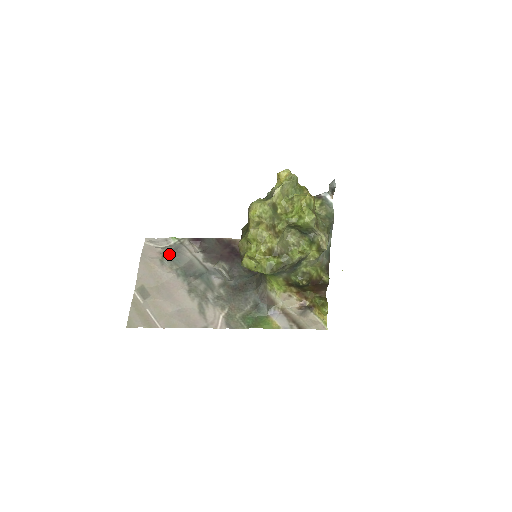
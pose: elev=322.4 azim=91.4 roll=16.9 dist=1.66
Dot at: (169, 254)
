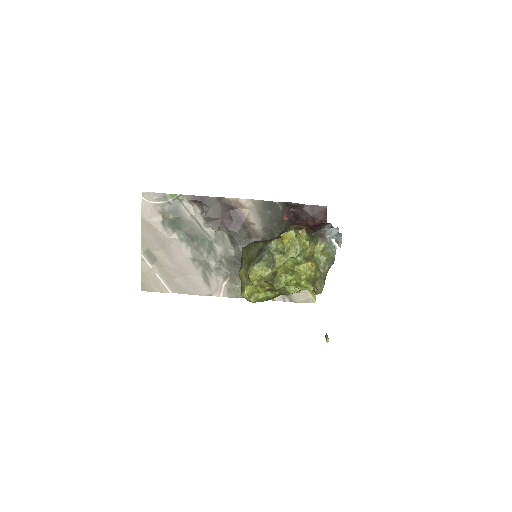
Dot at: (169, 218)
